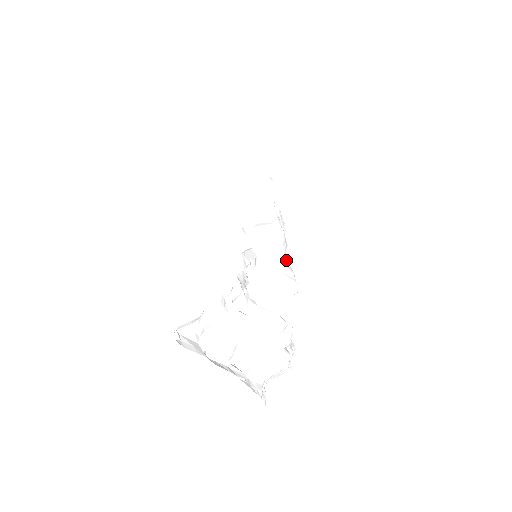
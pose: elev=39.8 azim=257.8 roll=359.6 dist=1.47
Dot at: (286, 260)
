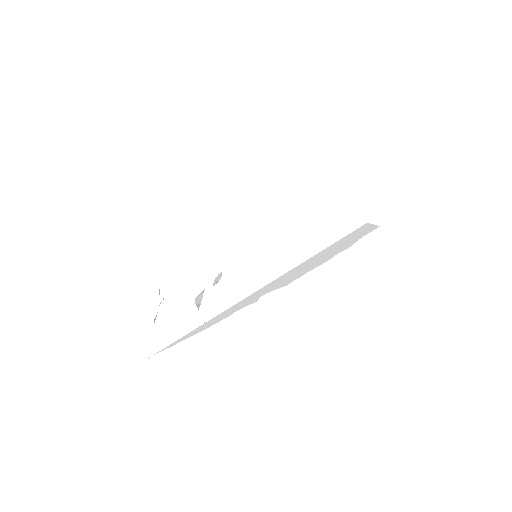
Dot at: occluded
